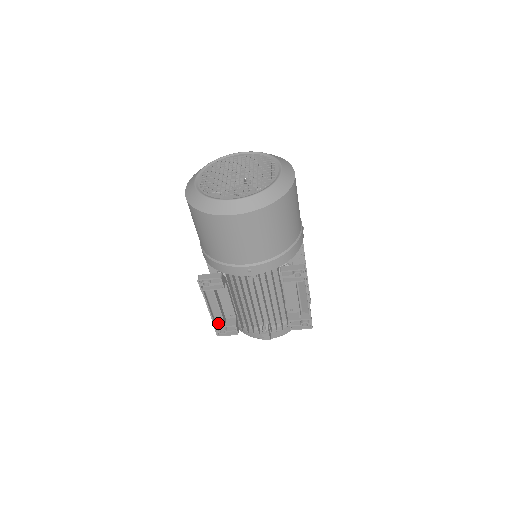
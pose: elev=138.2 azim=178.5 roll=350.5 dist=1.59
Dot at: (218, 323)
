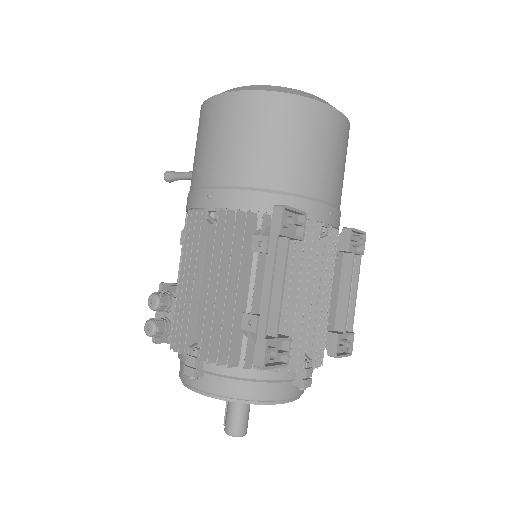
Dot at: (265, 336)
